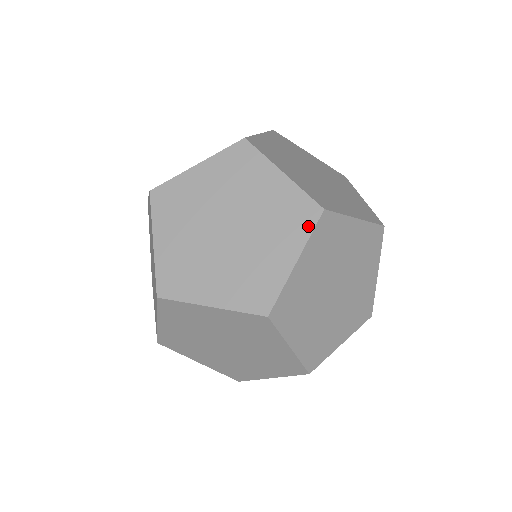
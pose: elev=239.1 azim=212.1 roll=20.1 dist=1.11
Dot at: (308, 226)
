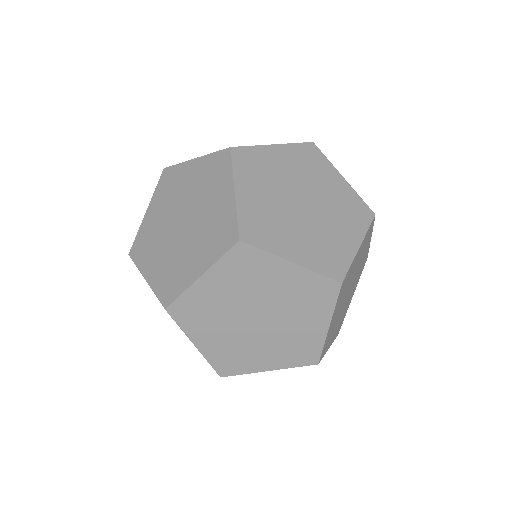
Dot at: (366, 222)
